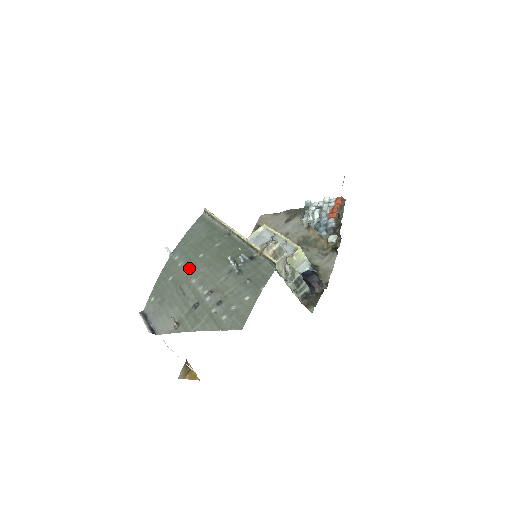
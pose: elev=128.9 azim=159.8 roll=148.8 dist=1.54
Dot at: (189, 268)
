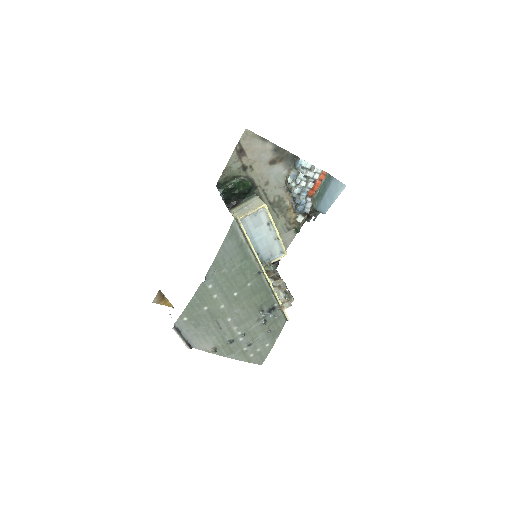
Dot at: (225, 305)
